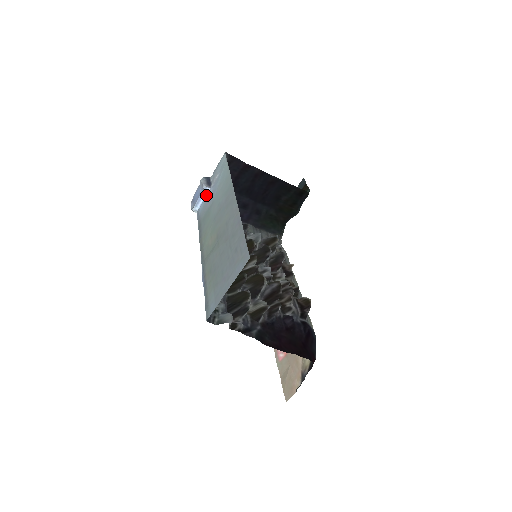
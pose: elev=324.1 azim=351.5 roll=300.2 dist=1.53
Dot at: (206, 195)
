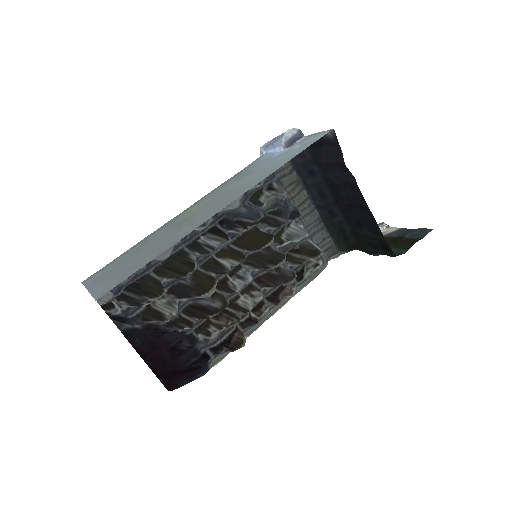
Dot at: (276, 151)
